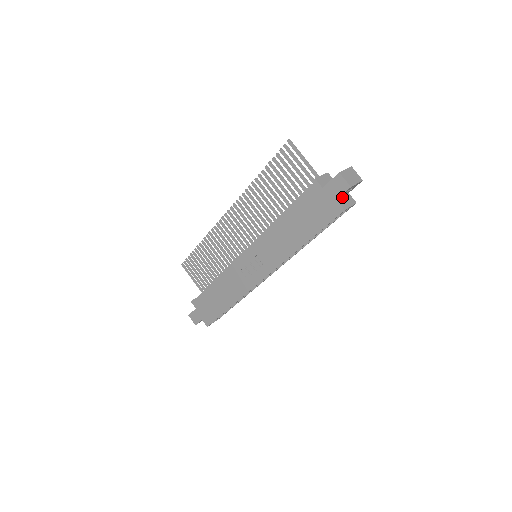
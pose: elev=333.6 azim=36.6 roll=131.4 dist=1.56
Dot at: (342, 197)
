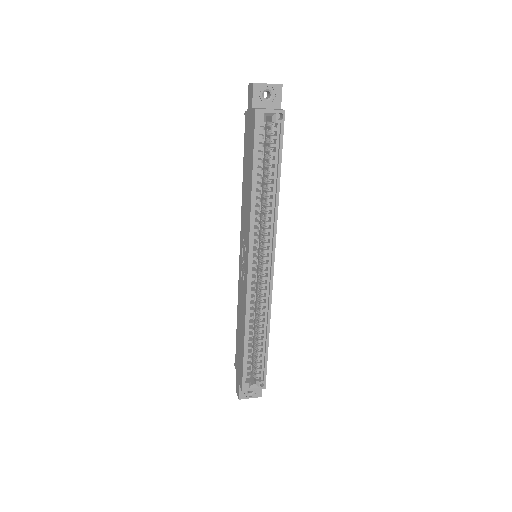
Dot at: (265, 108)
